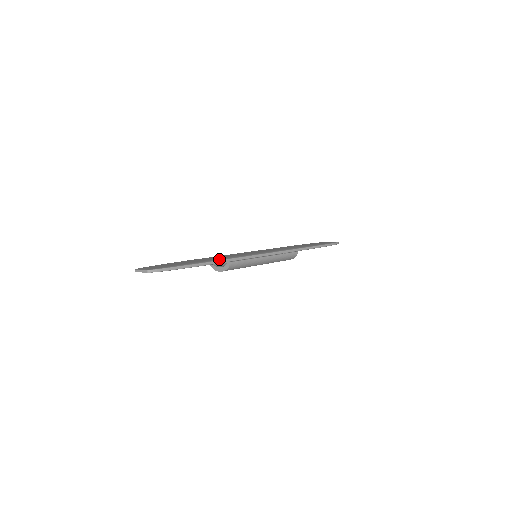
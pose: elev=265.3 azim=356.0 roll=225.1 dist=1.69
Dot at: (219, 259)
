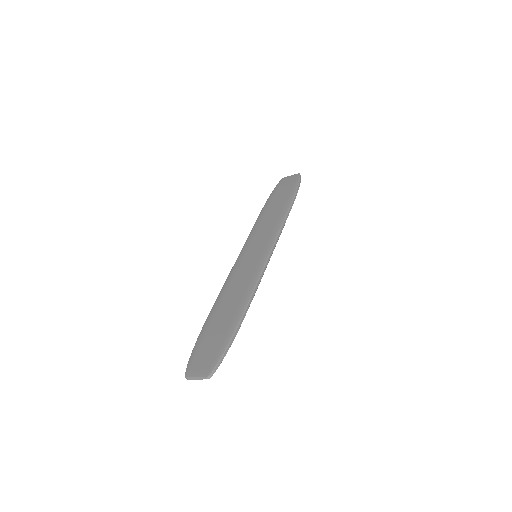
Dot at: (246, 301)
